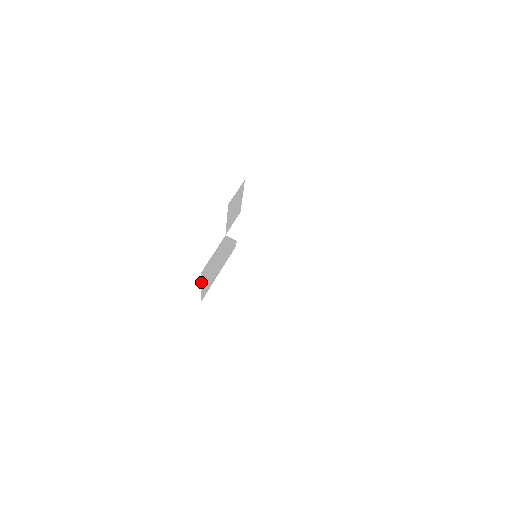
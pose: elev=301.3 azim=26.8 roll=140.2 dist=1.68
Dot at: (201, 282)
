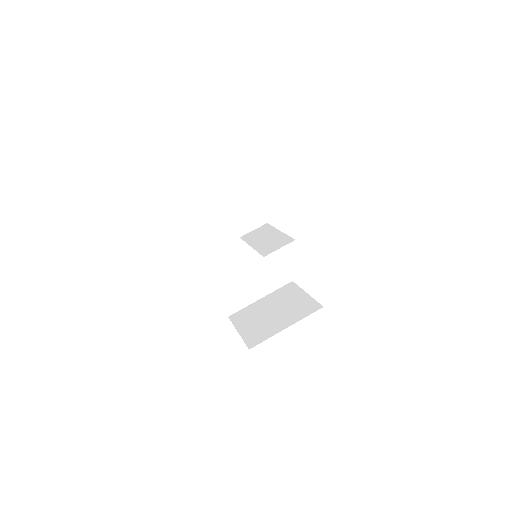
Dot at: (209, 278)
